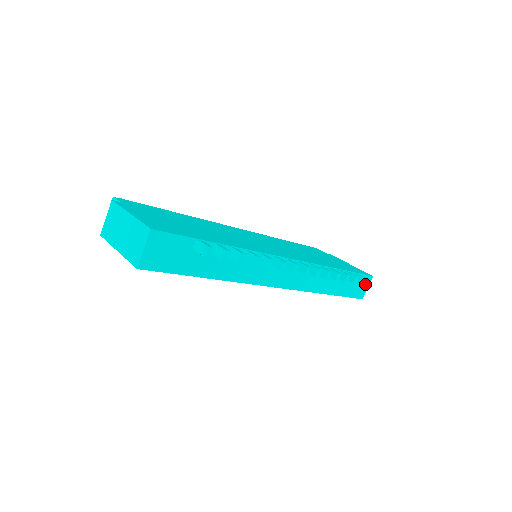
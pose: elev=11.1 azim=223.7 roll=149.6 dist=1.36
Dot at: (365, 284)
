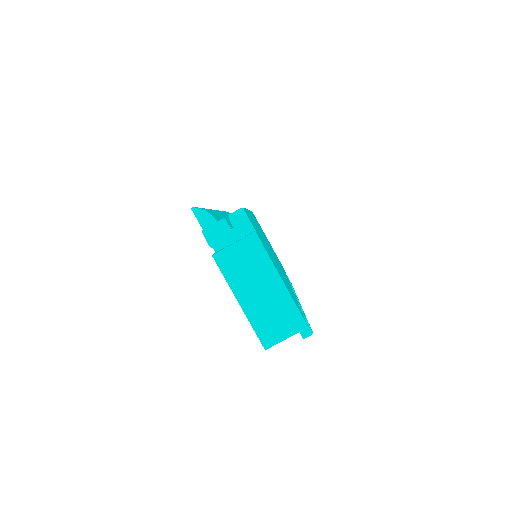
Dot at: occluded
